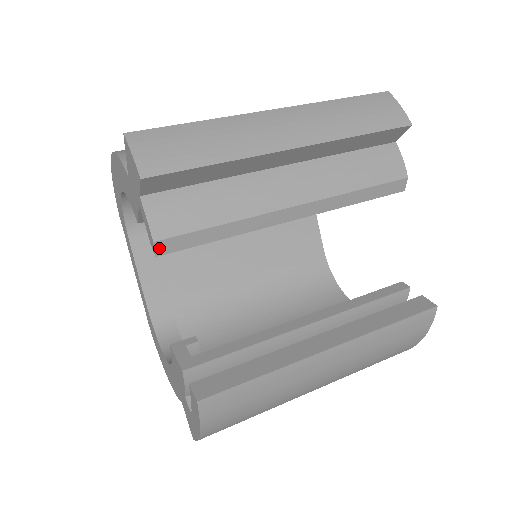
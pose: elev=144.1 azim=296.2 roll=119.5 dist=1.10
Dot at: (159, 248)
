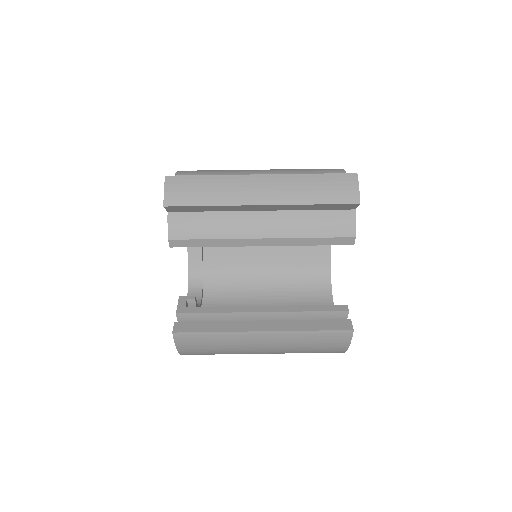
Dot at: (172, 243)
